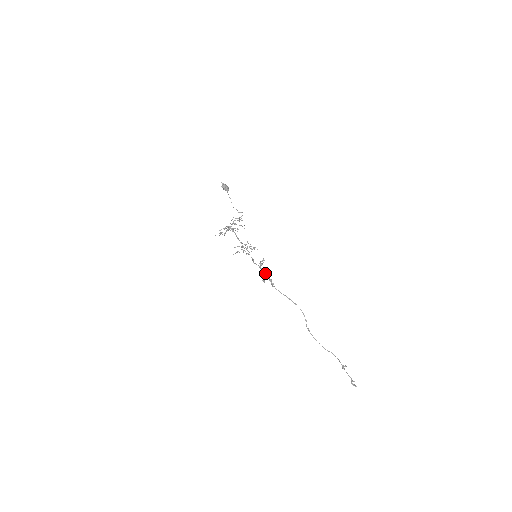
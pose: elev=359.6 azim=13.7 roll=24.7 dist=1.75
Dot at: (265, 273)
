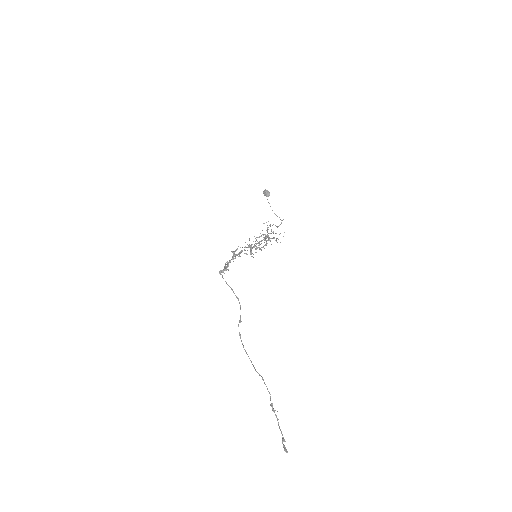
Dot at: (227, 262)
